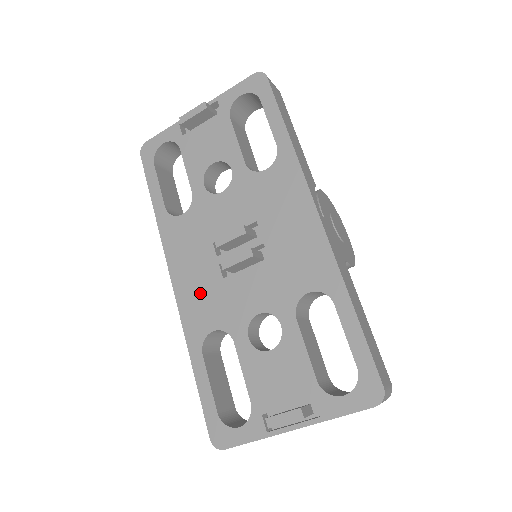
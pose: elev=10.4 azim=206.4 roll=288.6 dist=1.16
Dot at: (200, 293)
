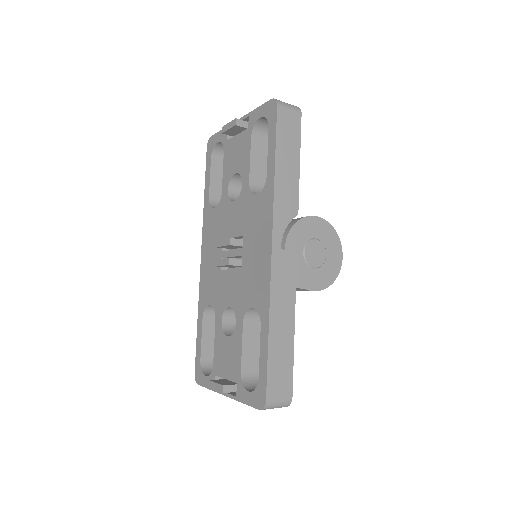
Dot at: (210, 274)
